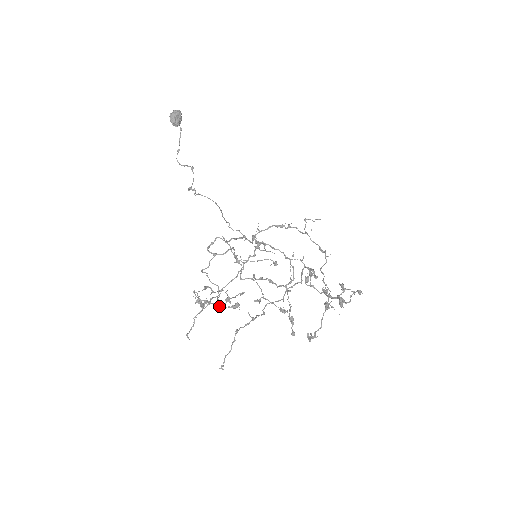
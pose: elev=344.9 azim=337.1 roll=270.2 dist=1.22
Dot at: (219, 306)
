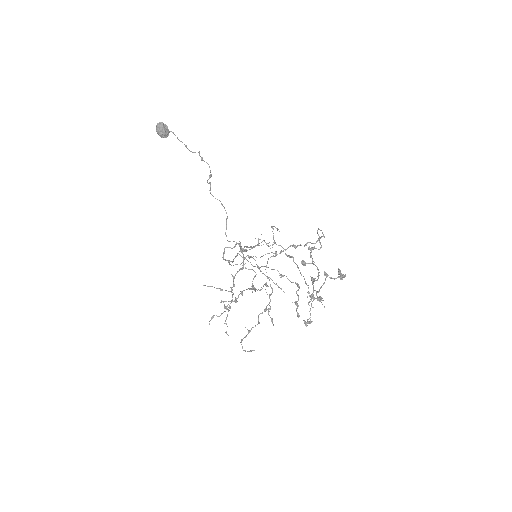
Dot at: (254, 288)
